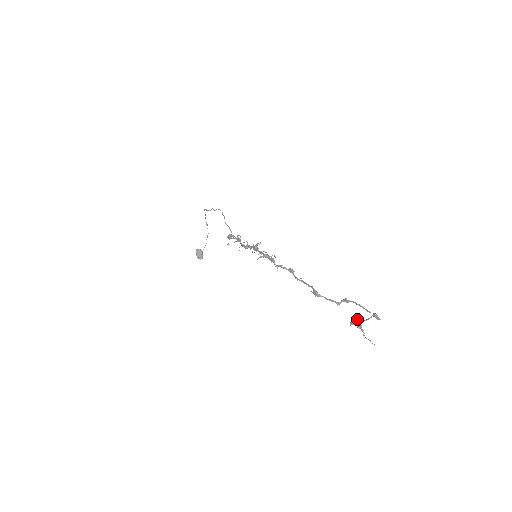
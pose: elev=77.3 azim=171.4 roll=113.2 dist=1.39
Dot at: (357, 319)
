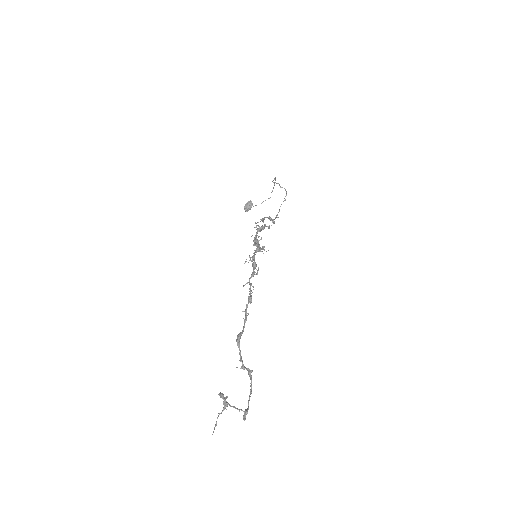
Dot at: (227, 397)
